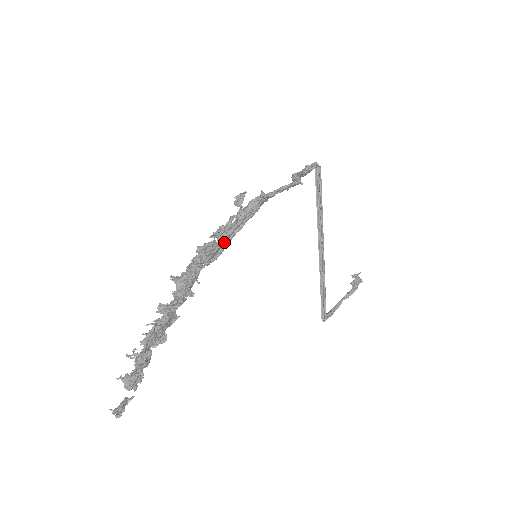
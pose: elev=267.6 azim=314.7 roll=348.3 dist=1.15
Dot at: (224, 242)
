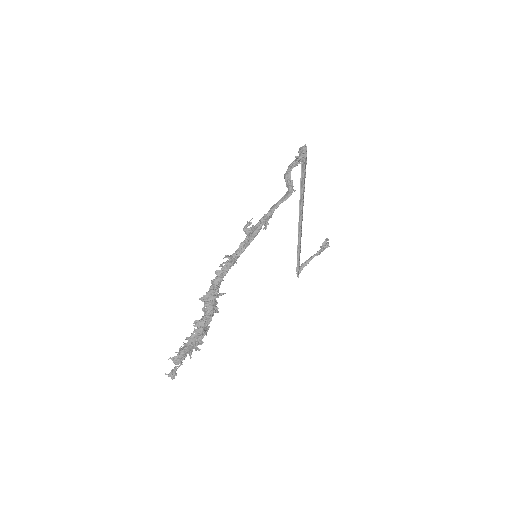
Dot at: (235, 260)
